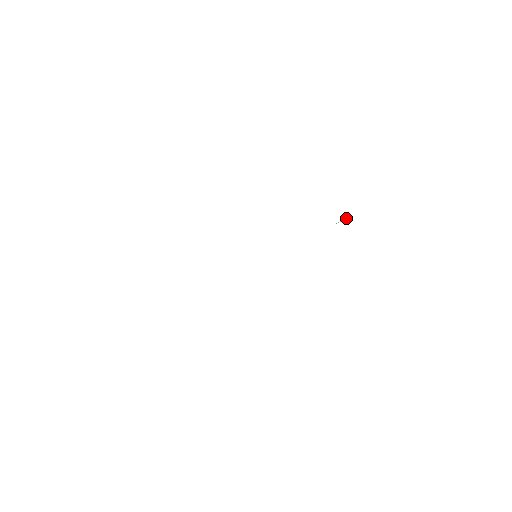
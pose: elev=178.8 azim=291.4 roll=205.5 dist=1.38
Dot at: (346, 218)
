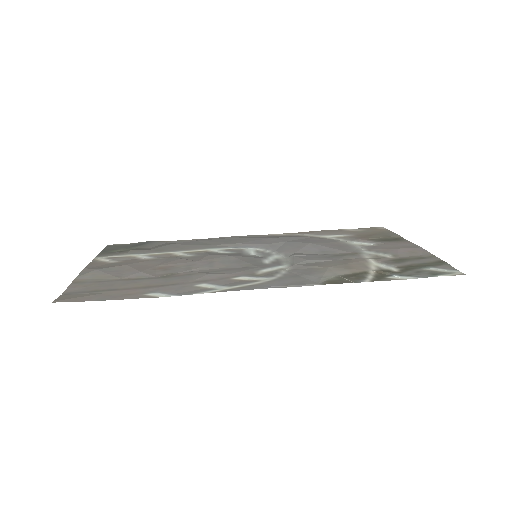
Dot at: (353, 282)
